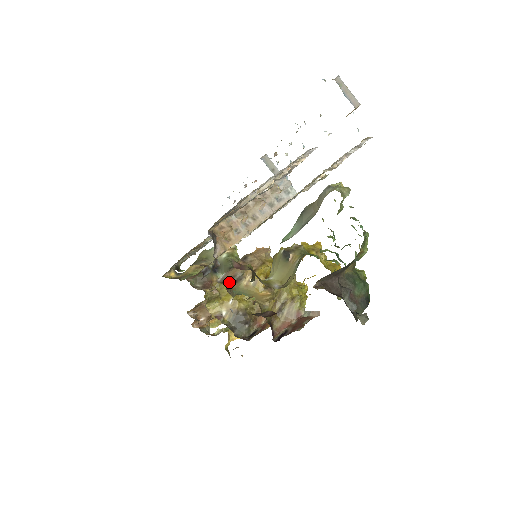
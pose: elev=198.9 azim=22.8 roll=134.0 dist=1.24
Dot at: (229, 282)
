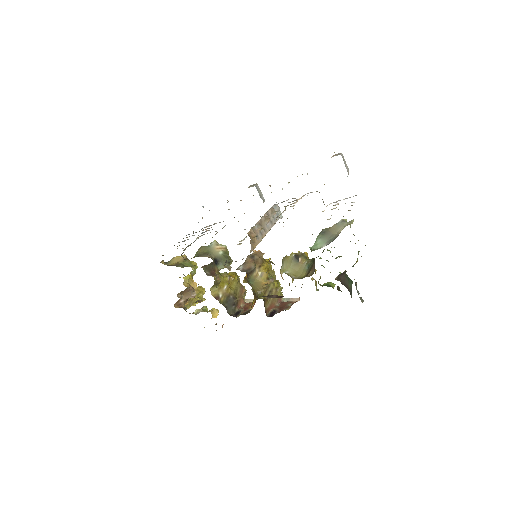
Dot at: (248, 272)
